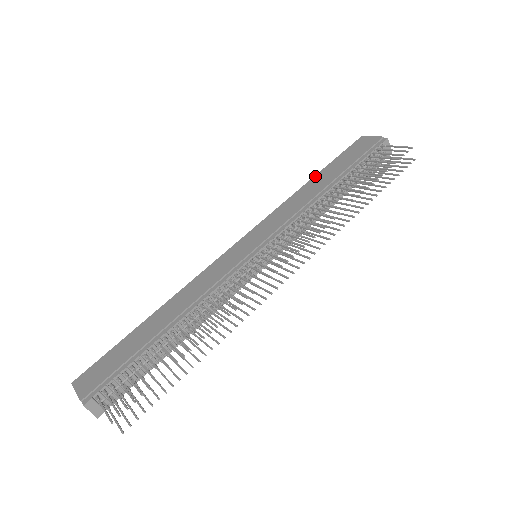
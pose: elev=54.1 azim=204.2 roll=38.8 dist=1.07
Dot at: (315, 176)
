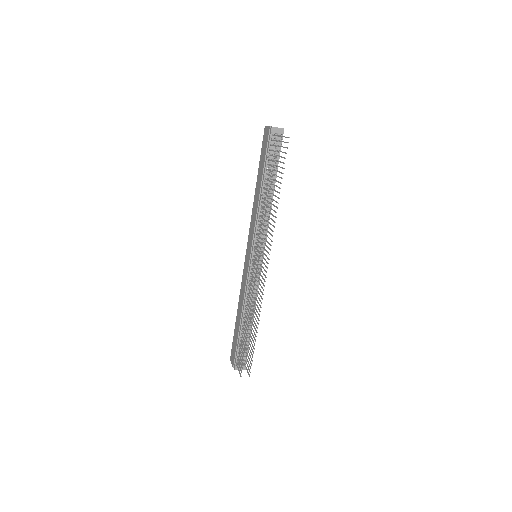
Dot at: (257, 180)
